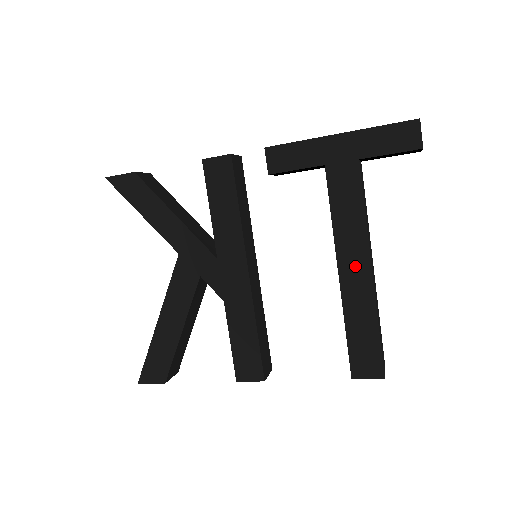
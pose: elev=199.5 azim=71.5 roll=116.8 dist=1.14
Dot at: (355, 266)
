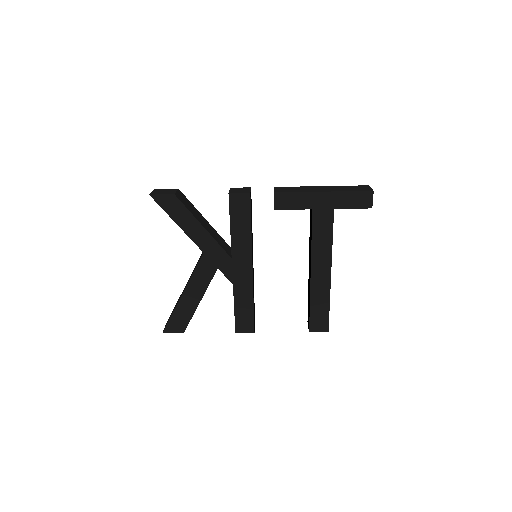
Dot at: (321, 270)
